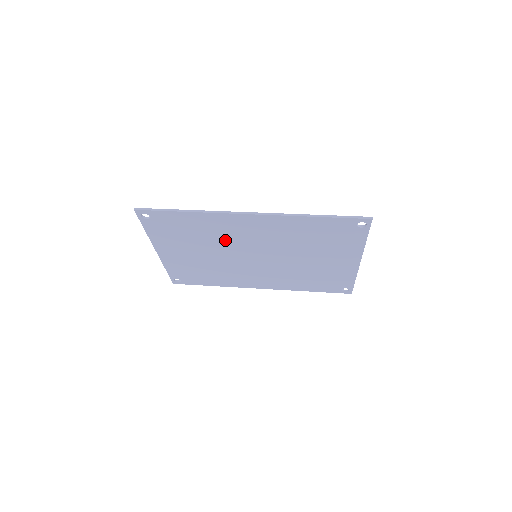
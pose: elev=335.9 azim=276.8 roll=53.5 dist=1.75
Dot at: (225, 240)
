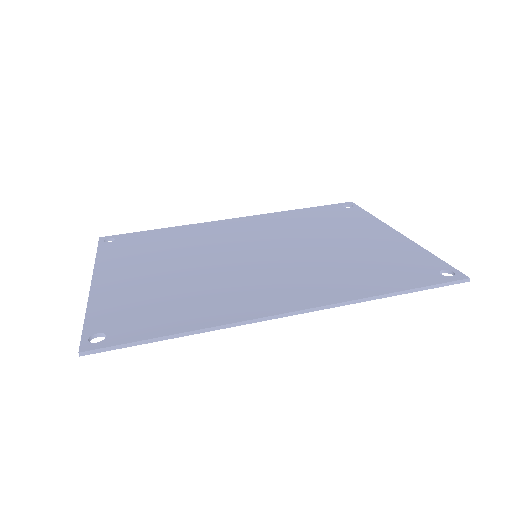
Dot at: (223, 284)
